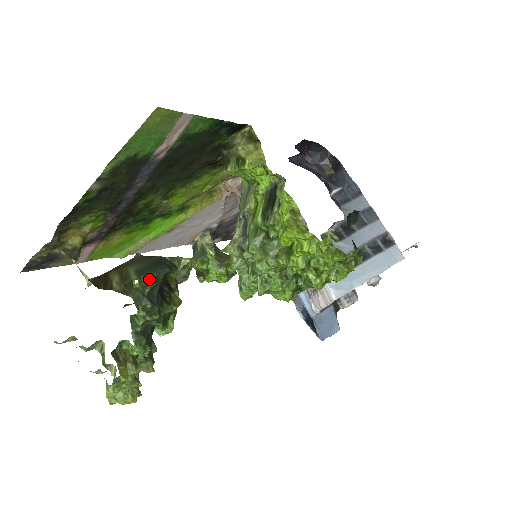
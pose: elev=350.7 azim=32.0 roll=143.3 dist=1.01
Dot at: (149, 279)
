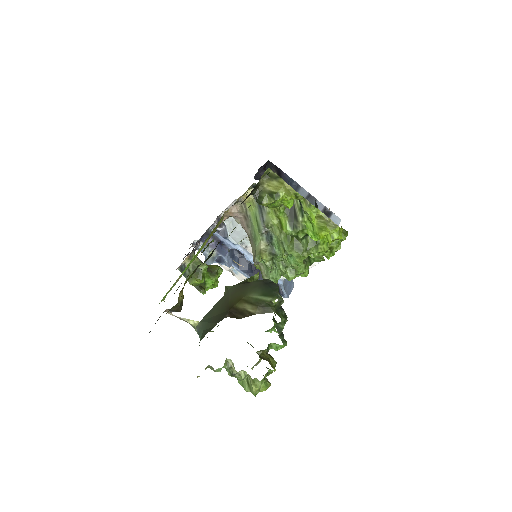
Dot at: (280, 295)
